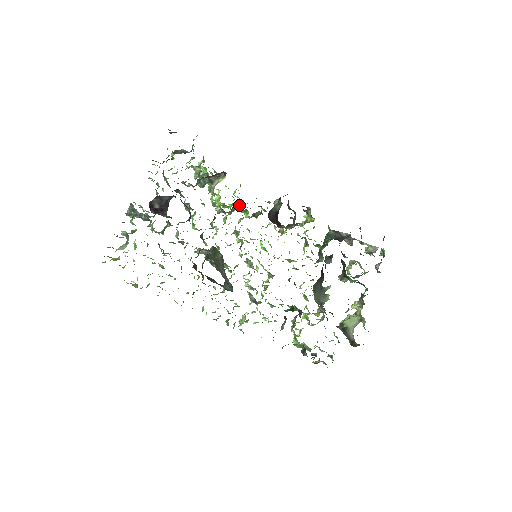
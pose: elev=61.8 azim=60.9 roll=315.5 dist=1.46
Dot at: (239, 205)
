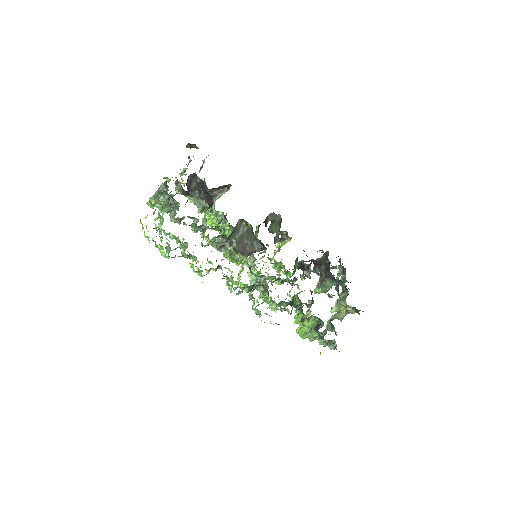
Dot at: (225, 231)
